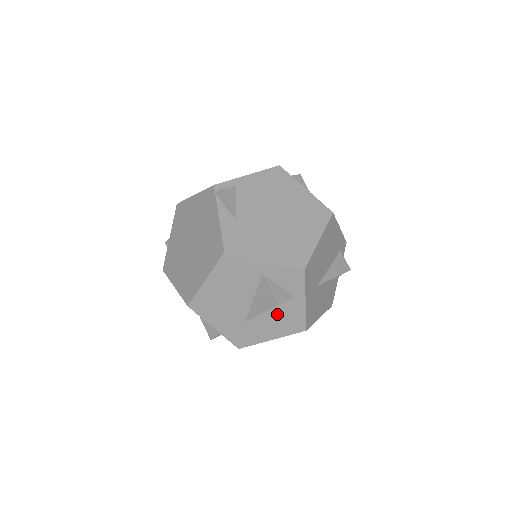
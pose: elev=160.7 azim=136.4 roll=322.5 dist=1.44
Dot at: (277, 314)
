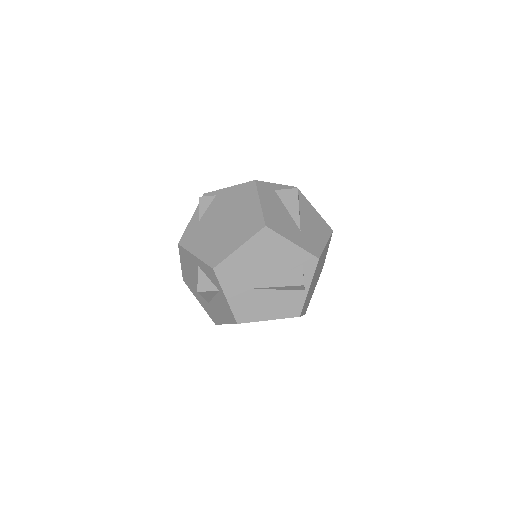
Dot at: (218, 302)
